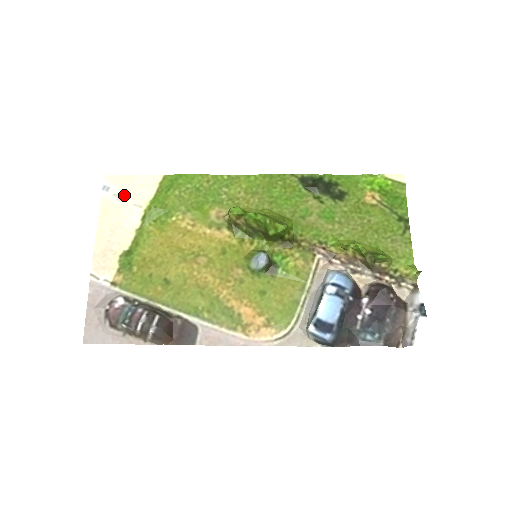
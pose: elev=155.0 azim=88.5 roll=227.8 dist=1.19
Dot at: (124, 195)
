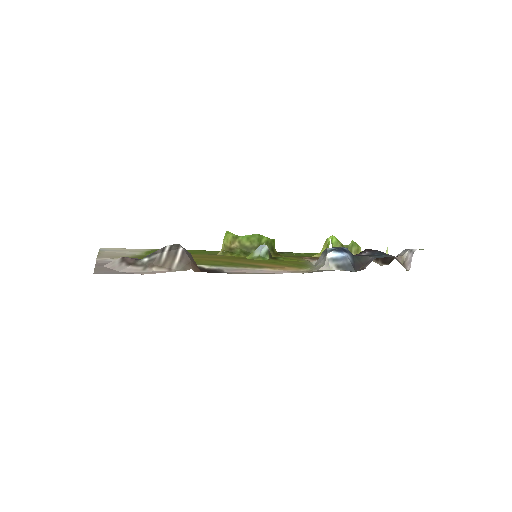
Dot at: (121, 251)
